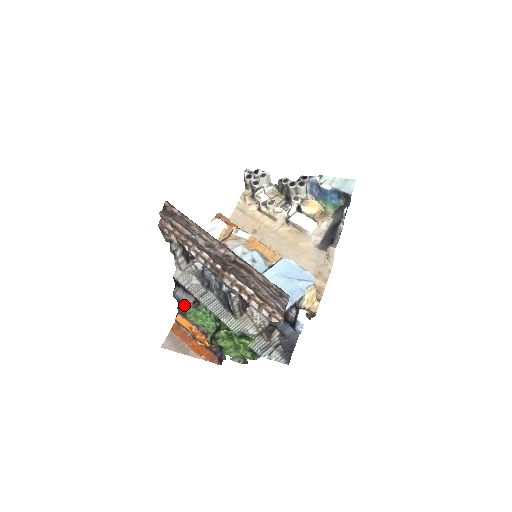
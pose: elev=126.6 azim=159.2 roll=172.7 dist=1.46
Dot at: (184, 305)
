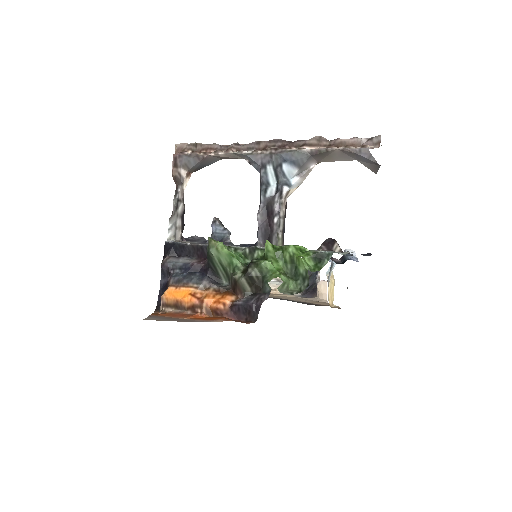
Dot at: (183, 268)
